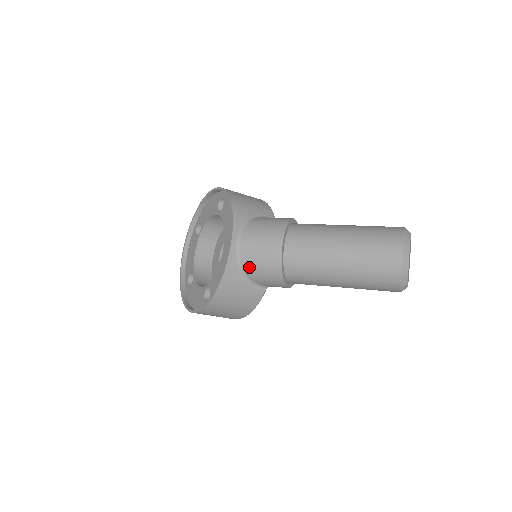
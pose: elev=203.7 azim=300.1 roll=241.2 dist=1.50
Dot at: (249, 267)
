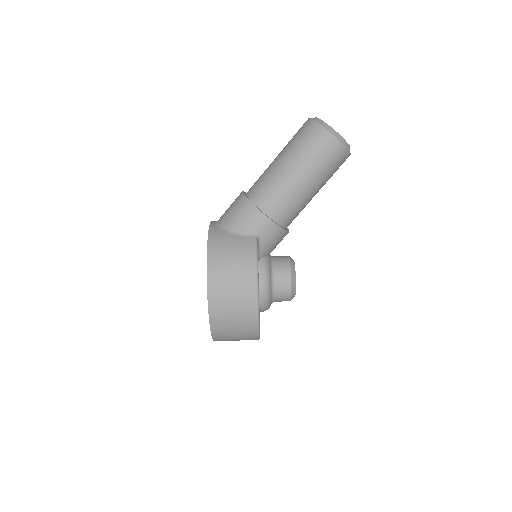
Dot at: (228, 222)
